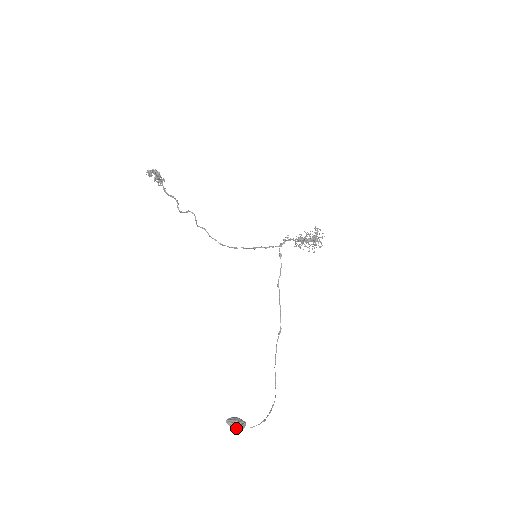
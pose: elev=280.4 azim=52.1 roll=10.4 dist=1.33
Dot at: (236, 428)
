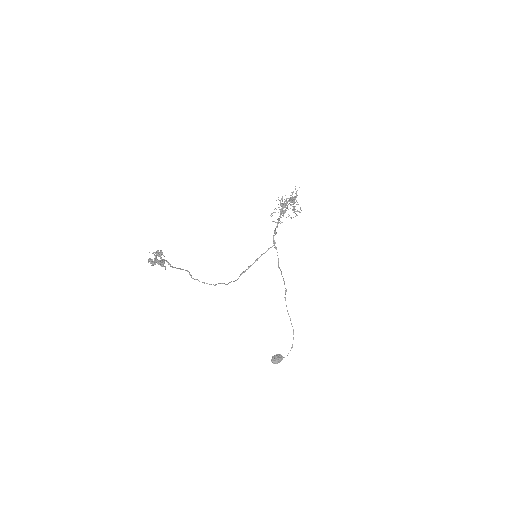
Dot at: occluded
